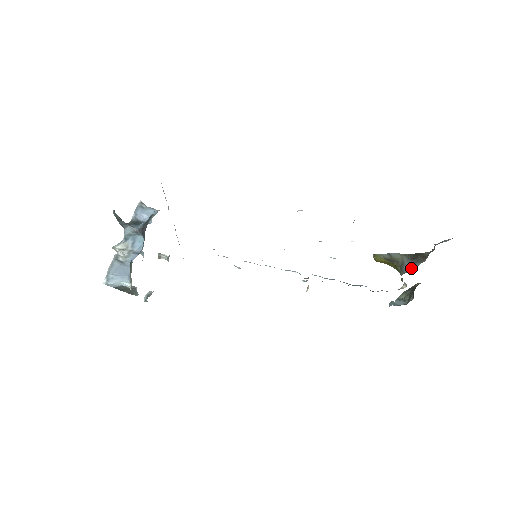
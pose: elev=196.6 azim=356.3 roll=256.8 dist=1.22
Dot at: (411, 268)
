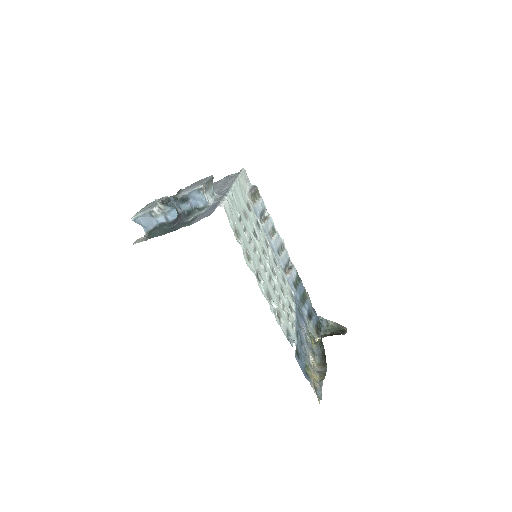
Dot at: (317, 354)
